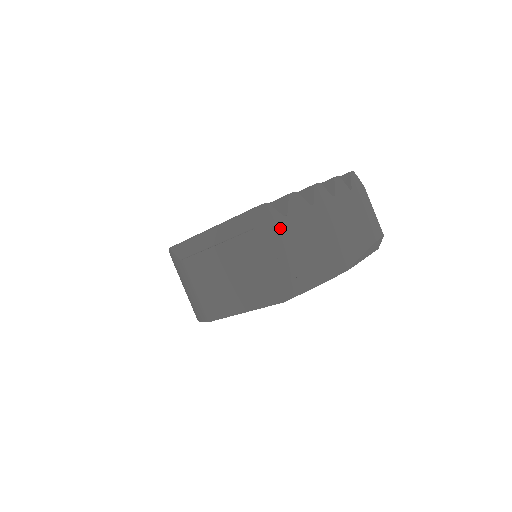
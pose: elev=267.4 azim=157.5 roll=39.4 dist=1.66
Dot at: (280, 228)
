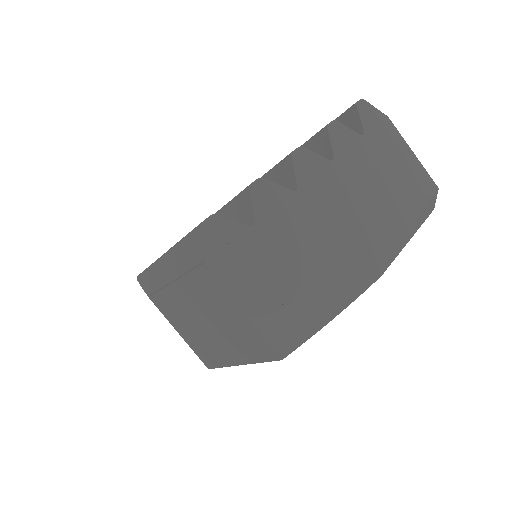
Dot at: (247, 247)
